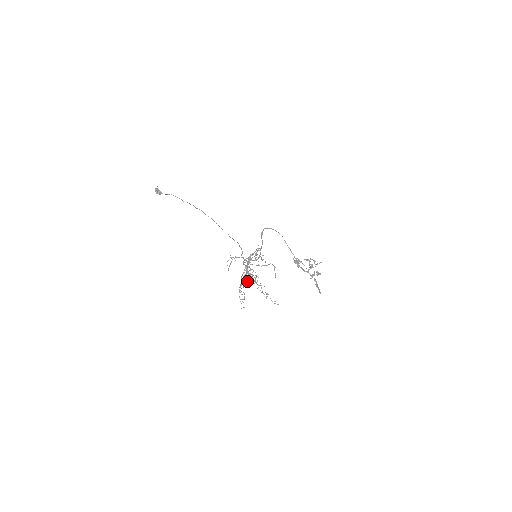
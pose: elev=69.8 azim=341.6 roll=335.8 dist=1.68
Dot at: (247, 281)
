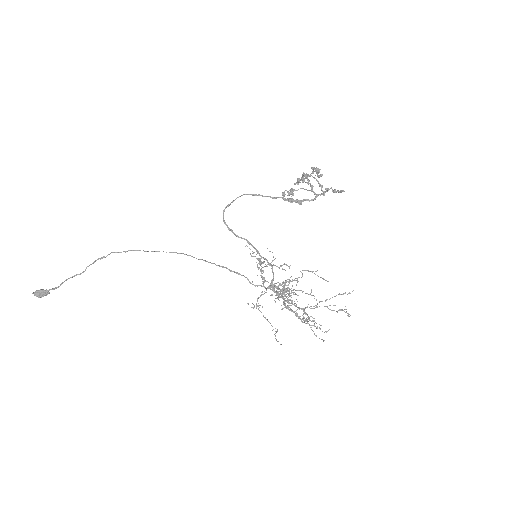
Dot at: occluded
